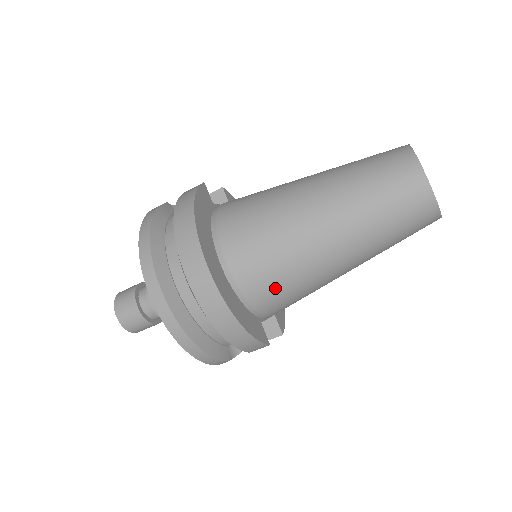
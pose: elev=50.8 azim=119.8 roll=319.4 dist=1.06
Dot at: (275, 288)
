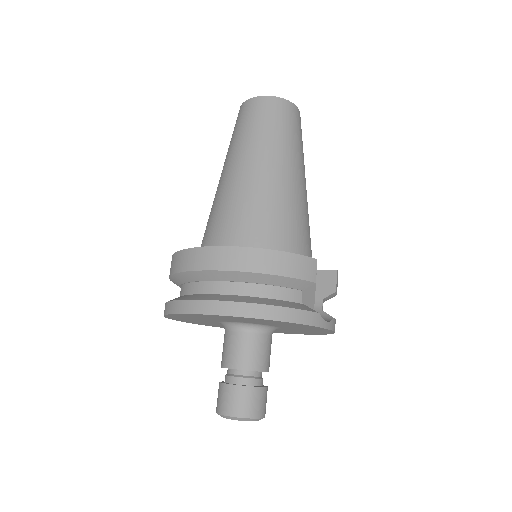
Dot at: (265, 224)
